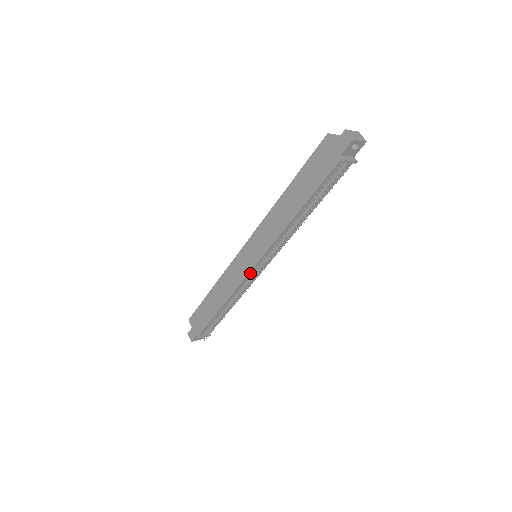
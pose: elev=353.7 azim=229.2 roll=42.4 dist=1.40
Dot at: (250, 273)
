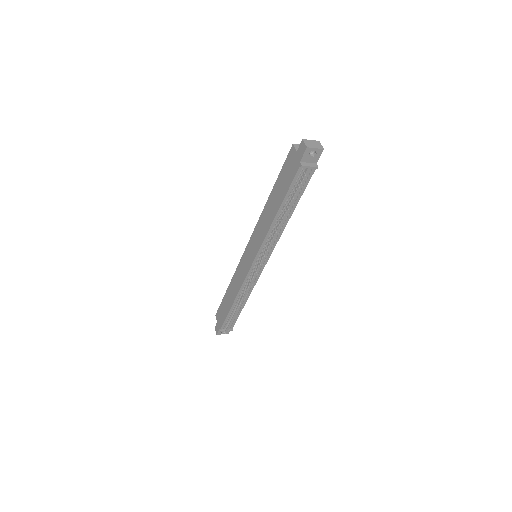
Dot at: (250, 271)
